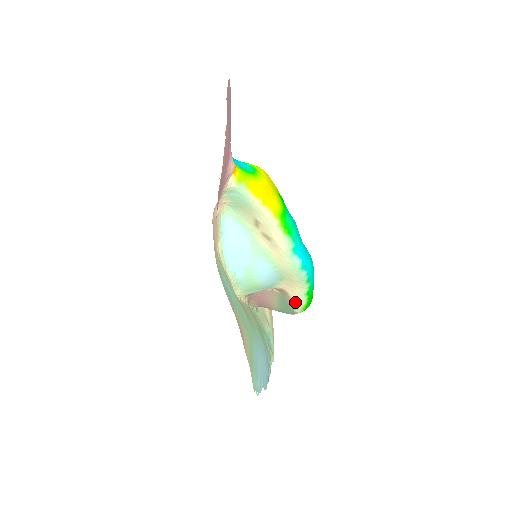
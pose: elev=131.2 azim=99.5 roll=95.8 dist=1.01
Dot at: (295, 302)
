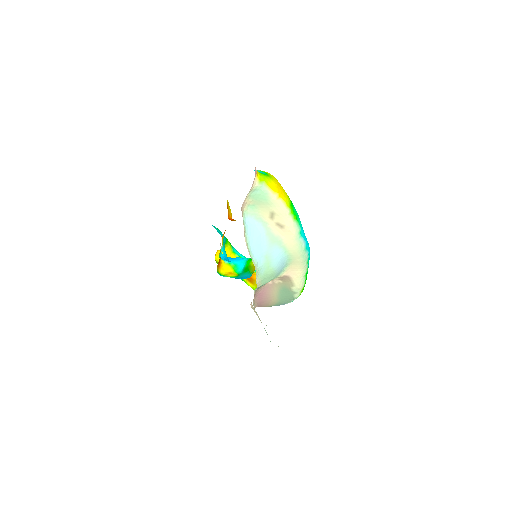
Dot at: (296, 285)
